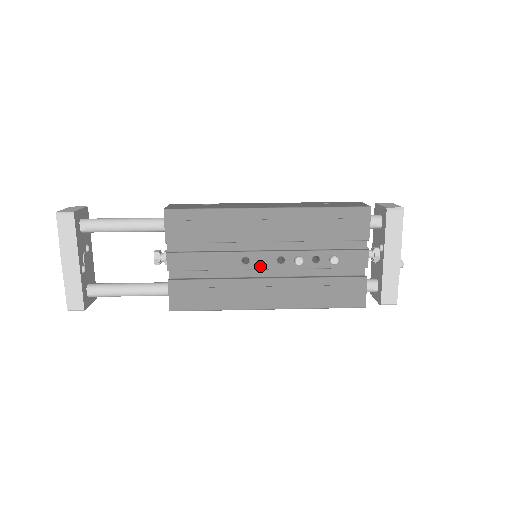
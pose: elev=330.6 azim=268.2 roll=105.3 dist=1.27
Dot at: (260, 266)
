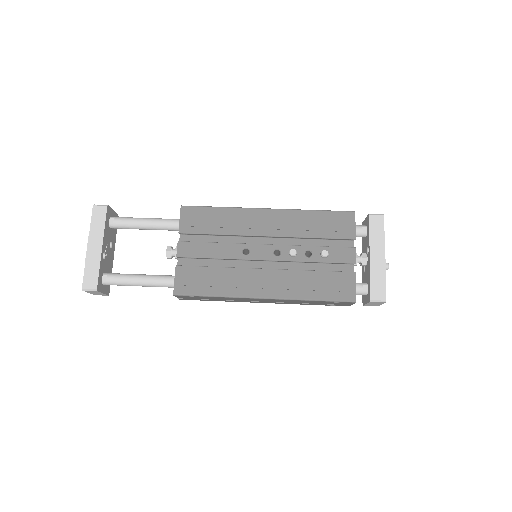
Dot at: (258, 257)
